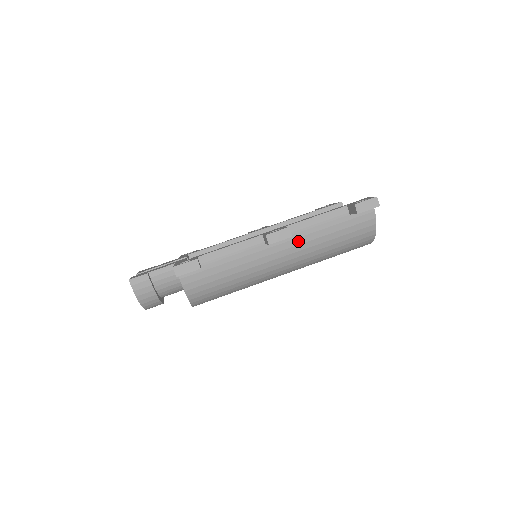
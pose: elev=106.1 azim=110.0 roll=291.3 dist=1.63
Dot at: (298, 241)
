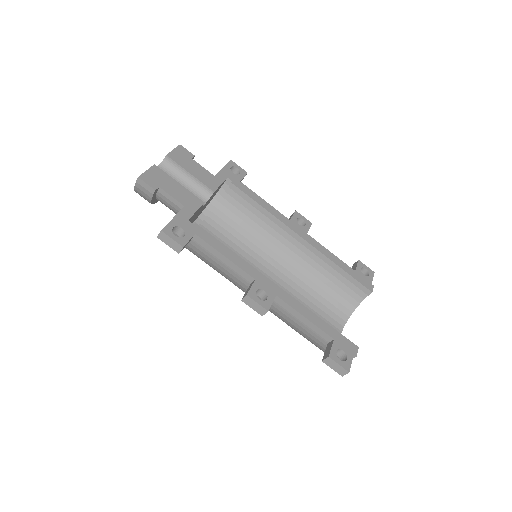
Dot at: (275, 308)
